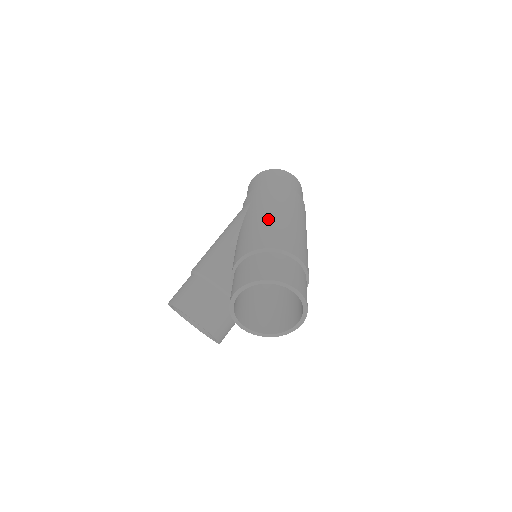
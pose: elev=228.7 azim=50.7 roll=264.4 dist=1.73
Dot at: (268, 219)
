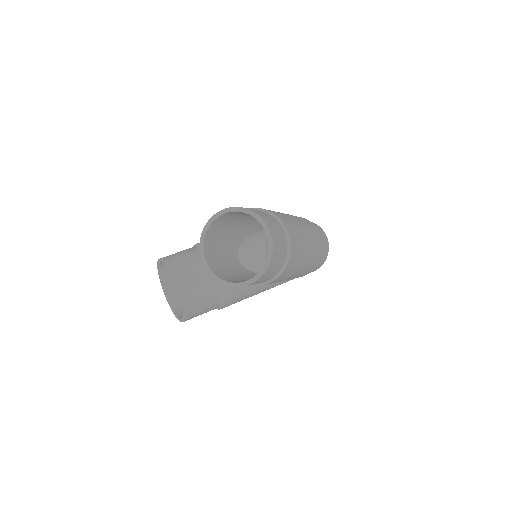
Dot at: occluded
